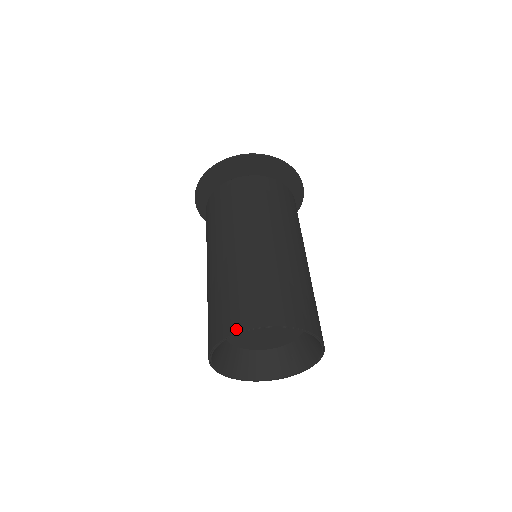
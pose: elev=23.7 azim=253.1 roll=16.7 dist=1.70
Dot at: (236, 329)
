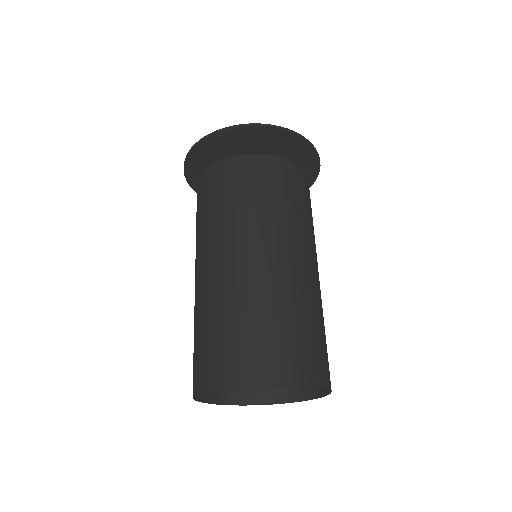
Dot at: (214, 383)
